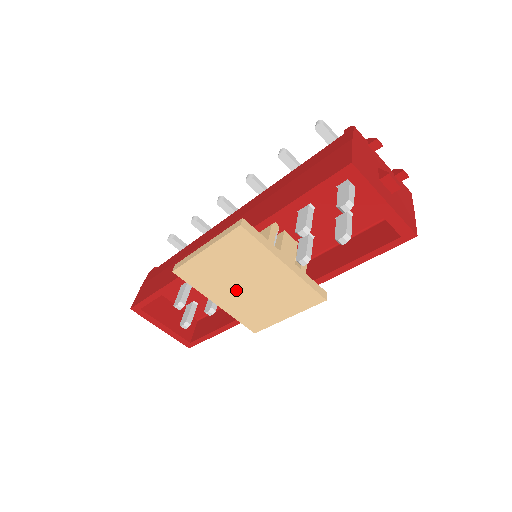
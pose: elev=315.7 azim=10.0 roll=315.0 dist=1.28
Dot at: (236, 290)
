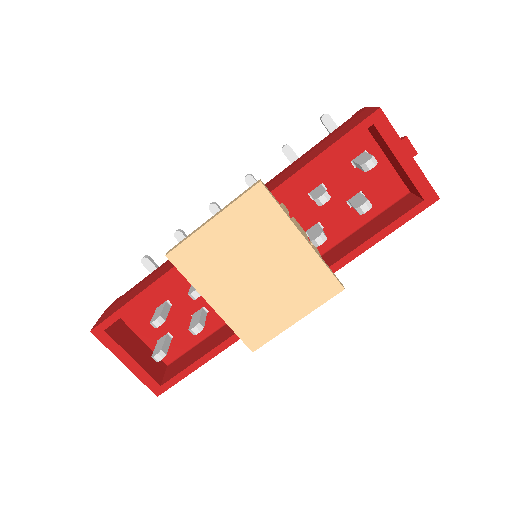
Dot at: (240, 281)
